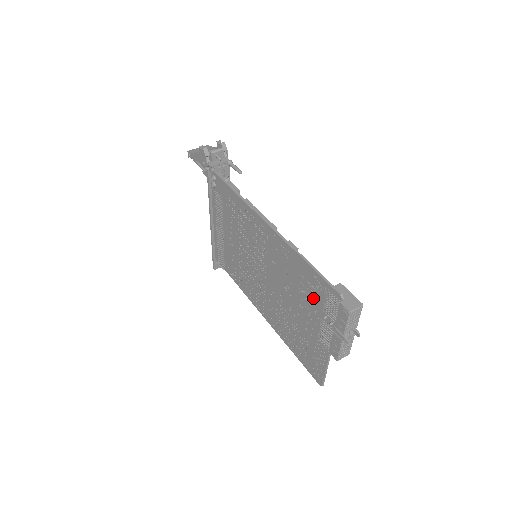
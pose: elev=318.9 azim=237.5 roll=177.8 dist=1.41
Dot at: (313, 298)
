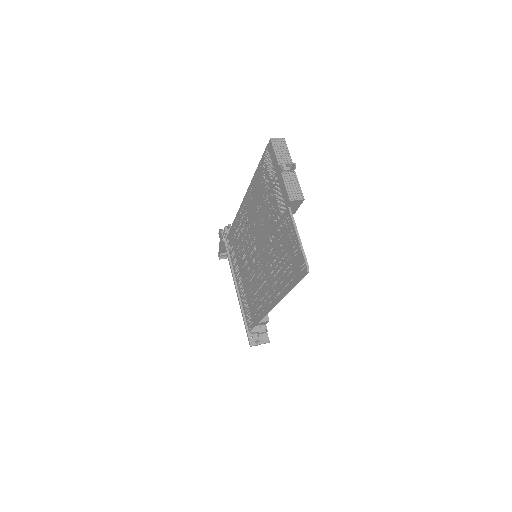
Dot at: (266, 186)
